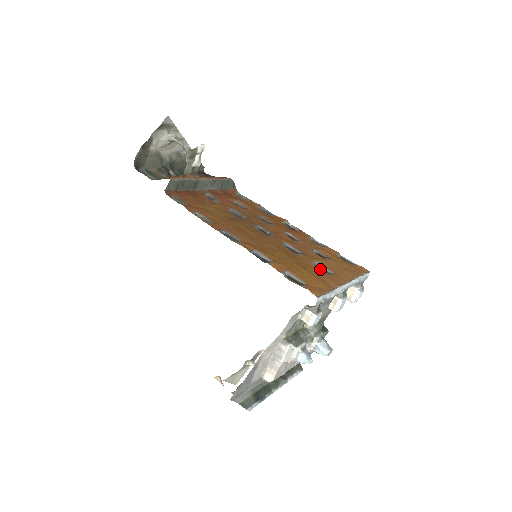
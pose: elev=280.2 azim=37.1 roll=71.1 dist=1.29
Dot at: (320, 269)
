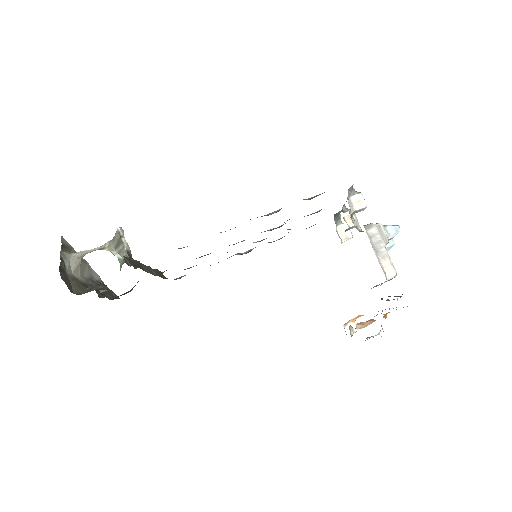
Dot at: occluded
